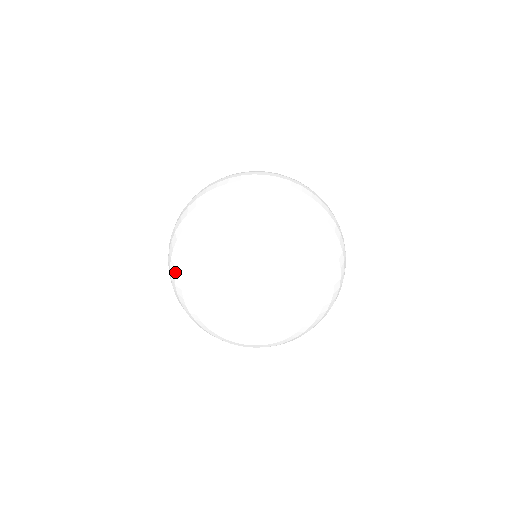
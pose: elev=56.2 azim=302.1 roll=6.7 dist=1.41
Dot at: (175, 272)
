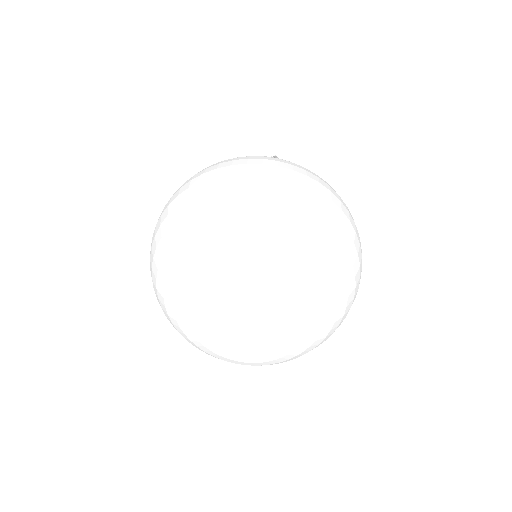
Dot at: (169, 248)
